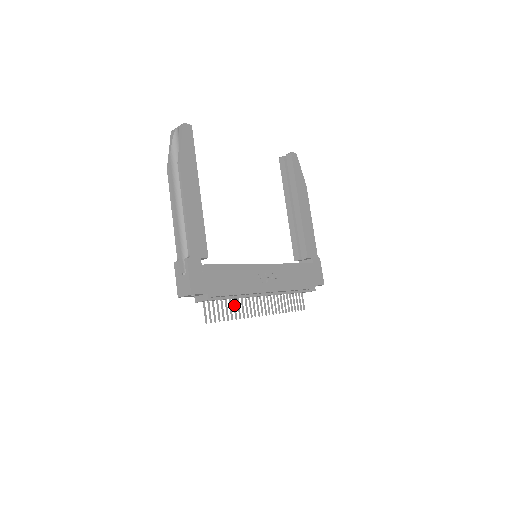
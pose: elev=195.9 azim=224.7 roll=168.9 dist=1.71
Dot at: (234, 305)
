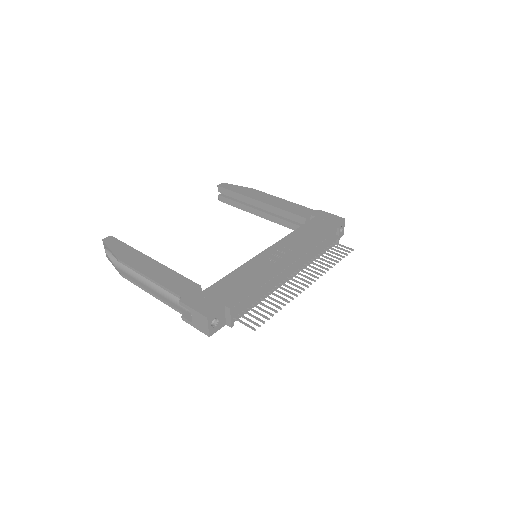
Dot at: (272, 299)
